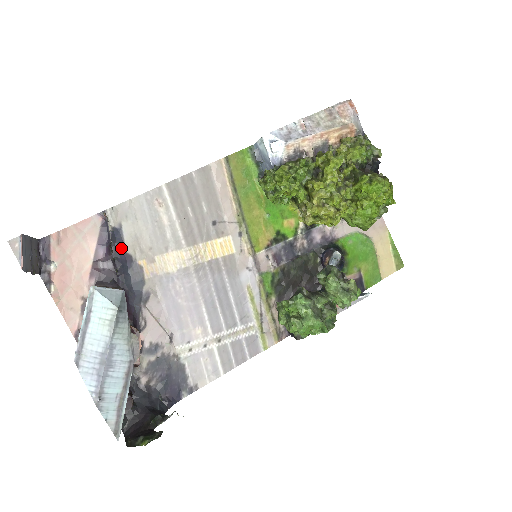
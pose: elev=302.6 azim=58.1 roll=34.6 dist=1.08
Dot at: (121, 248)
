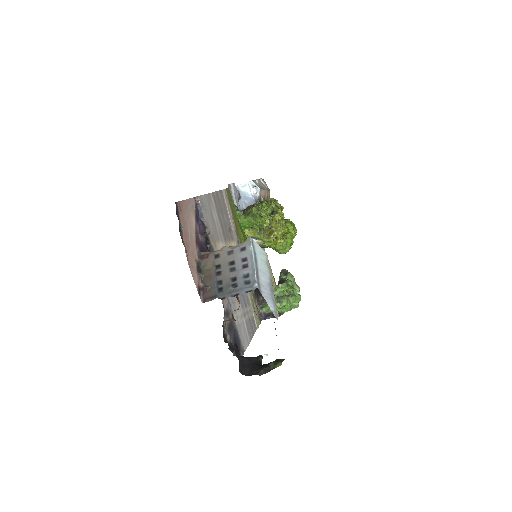
Dot at: occluded
